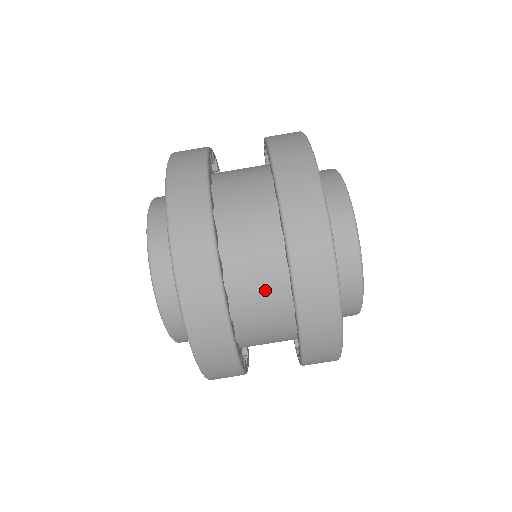
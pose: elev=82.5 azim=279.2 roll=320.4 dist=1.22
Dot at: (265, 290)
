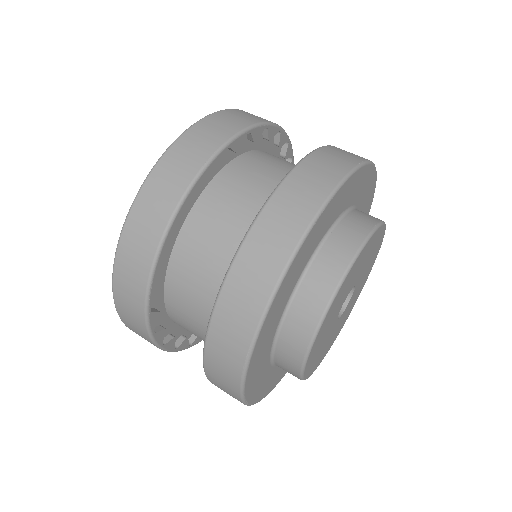
Dot at: (208, 281)
